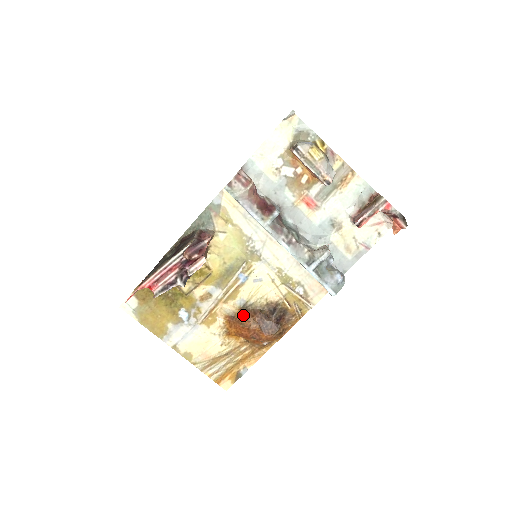
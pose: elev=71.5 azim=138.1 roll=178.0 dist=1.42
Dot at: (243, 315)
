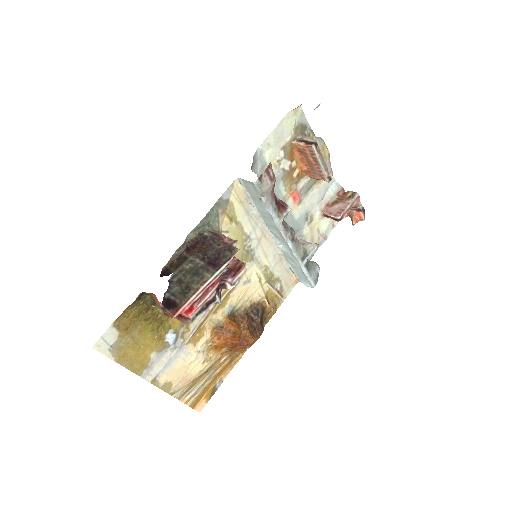
Dot at: (233, 323)
